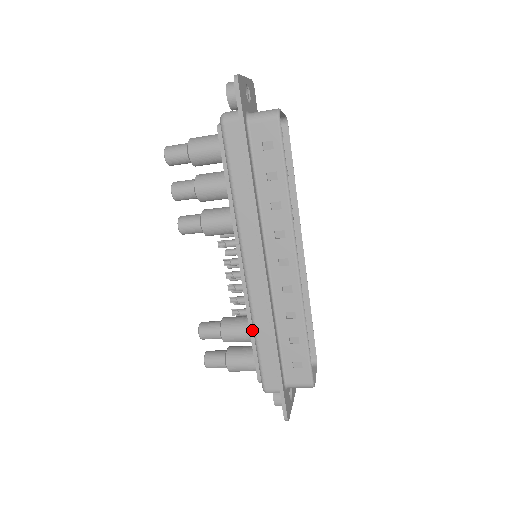
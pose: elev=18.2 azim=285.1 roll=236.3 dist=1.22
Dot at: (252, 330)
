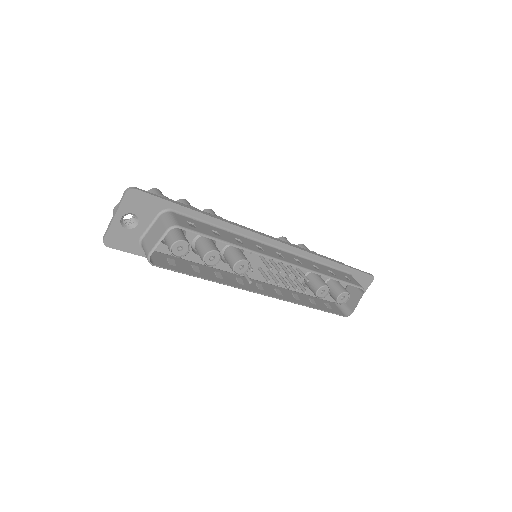
Dot at: occluded
